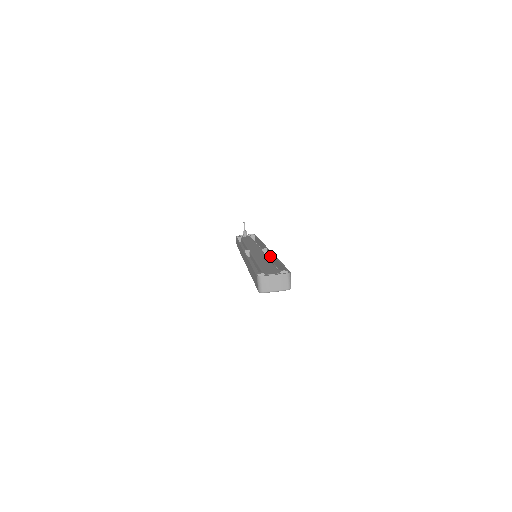
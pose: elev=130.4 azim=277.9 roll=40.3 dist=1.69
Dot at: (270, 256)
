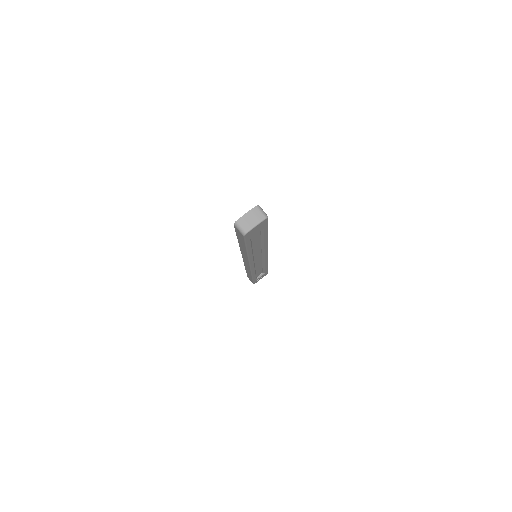
Dot at: occluded
